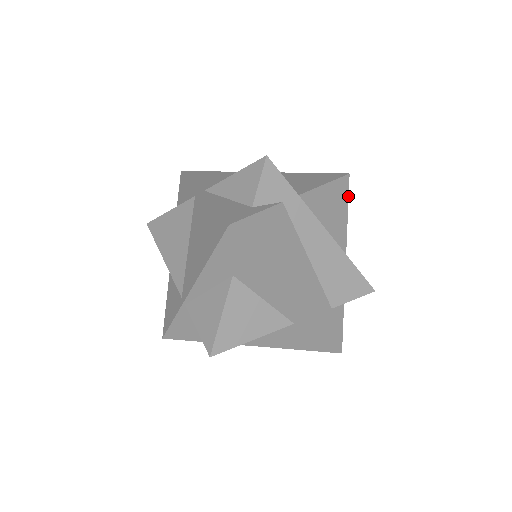
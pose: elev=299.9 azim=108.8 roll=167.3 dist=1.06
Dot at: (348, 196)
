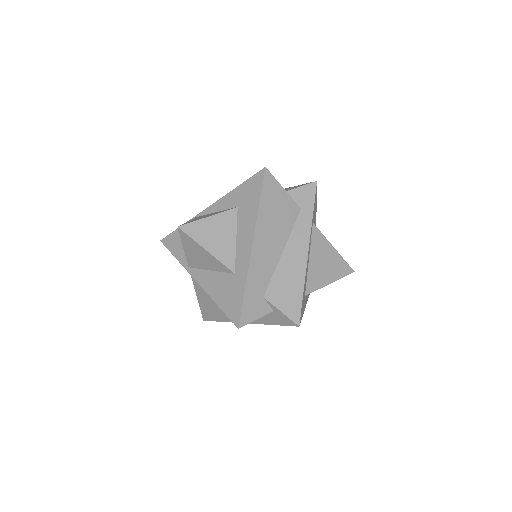
Dot at: occluded
